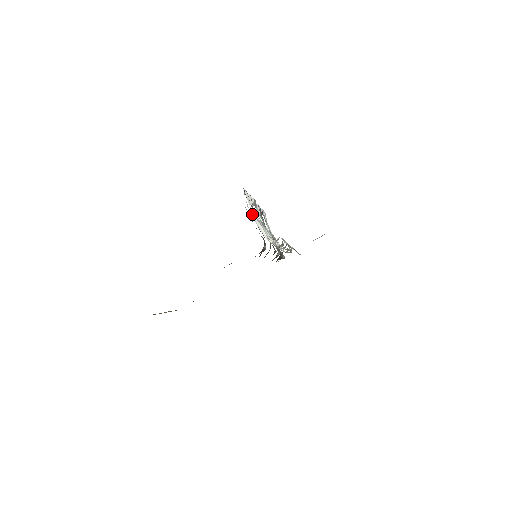
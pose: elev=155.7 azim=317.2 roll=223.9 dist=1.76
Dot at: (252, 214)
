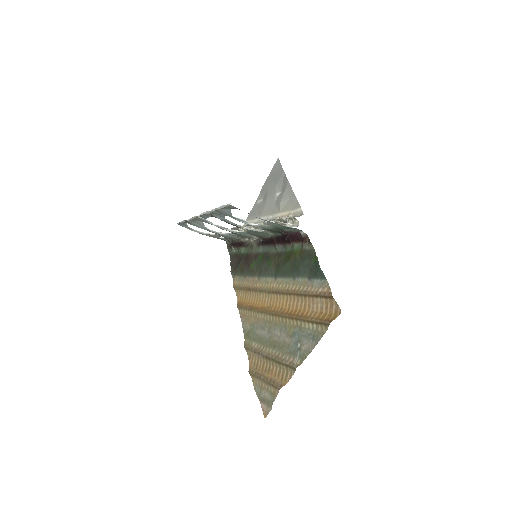
Dot at: occluded
